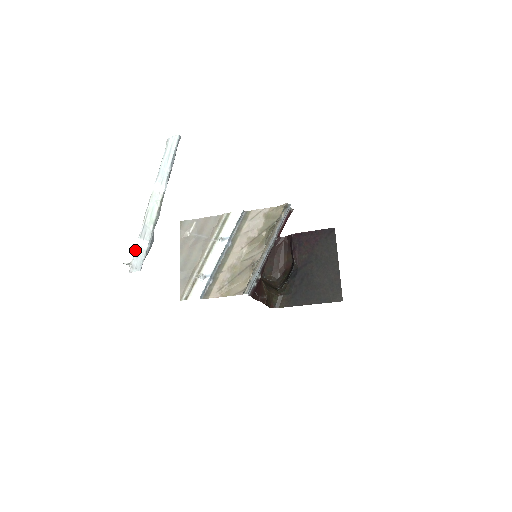
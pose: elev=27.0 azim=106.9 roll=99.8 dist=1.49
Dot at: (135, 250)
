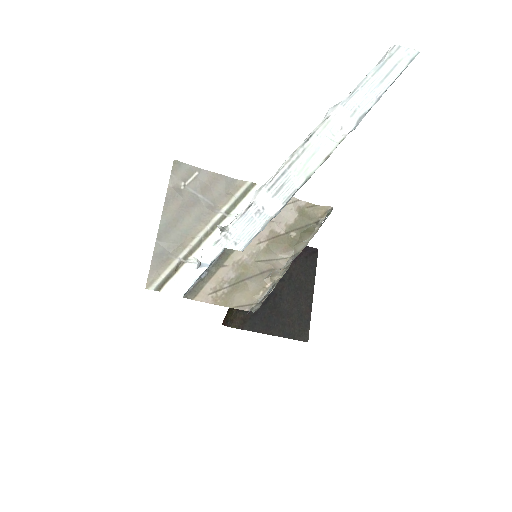
Dot at: (245, 207)
